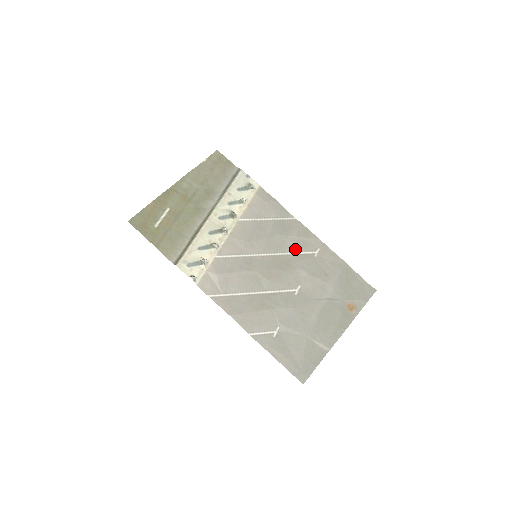
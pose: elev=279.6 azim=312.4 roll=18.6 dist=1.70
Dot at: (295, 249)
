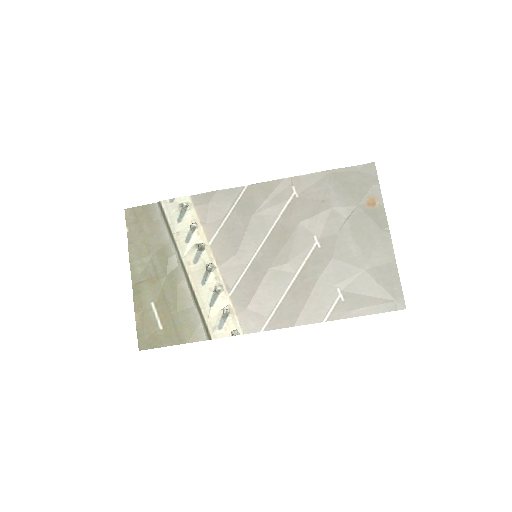
Dot at: (276, 211)
